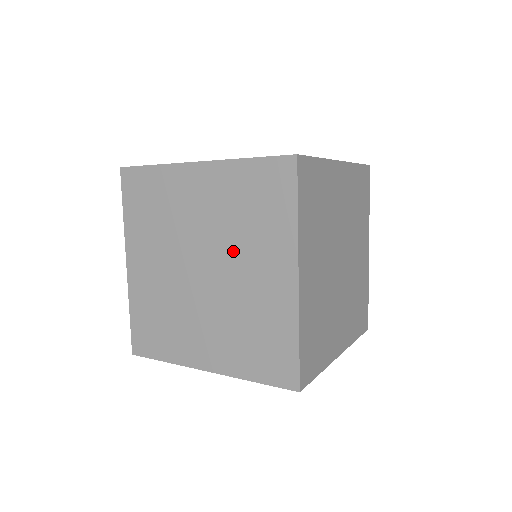
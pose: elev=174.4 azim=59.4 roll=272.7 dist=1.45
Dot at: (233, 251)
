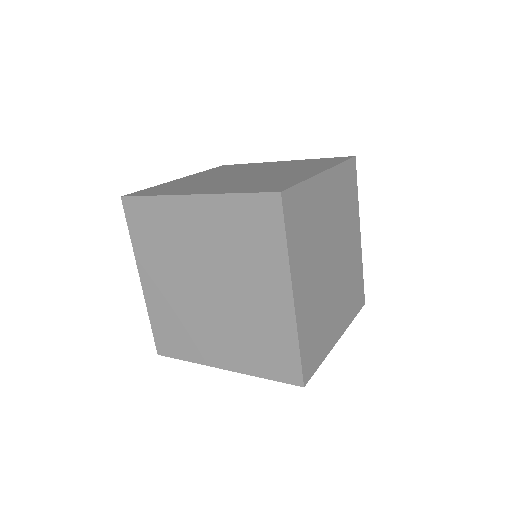
Dot at: (234, 273)
